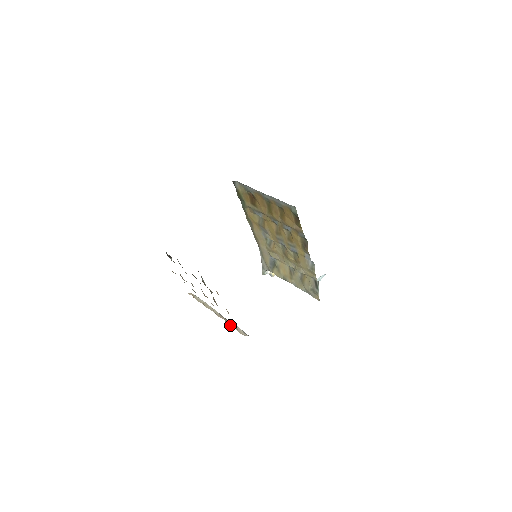
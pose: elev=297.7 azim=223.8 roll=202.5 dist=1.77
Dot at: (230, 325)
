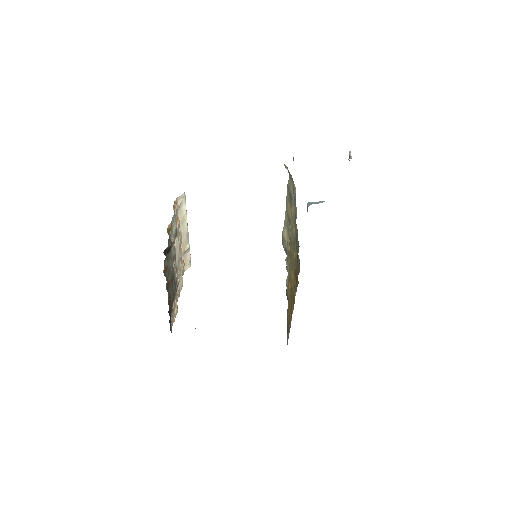
Dot at: (183, 258)
